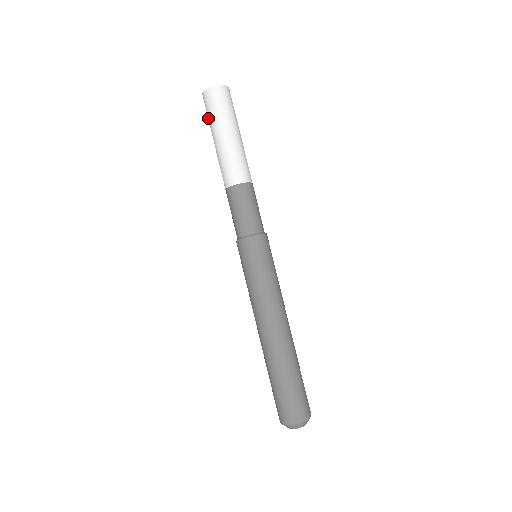
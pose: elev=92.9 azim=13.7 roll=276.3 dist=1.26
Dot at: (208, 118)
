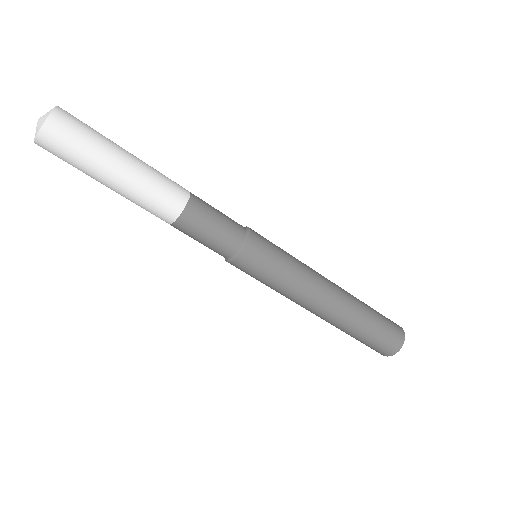
Dot at: occluded
